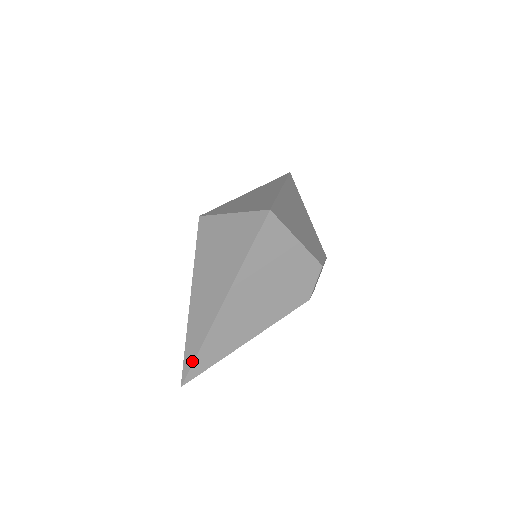
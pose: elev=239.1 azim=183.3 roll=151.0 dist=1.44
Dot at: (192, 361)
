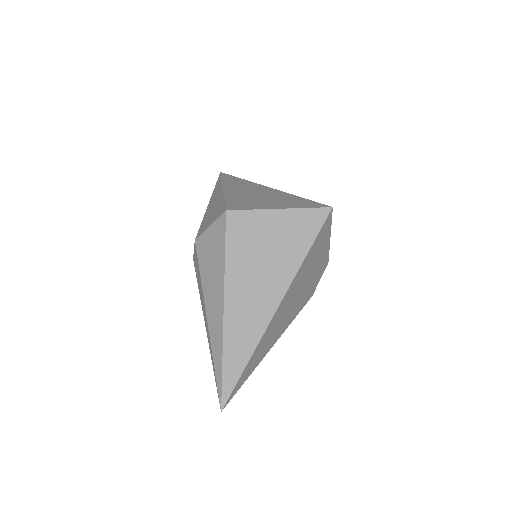
Dot at: (238, 377)
